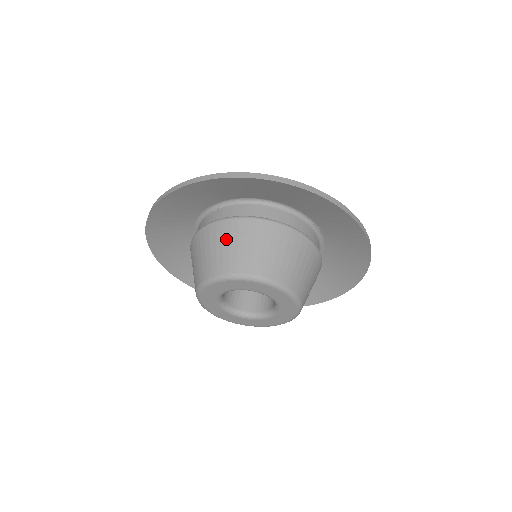
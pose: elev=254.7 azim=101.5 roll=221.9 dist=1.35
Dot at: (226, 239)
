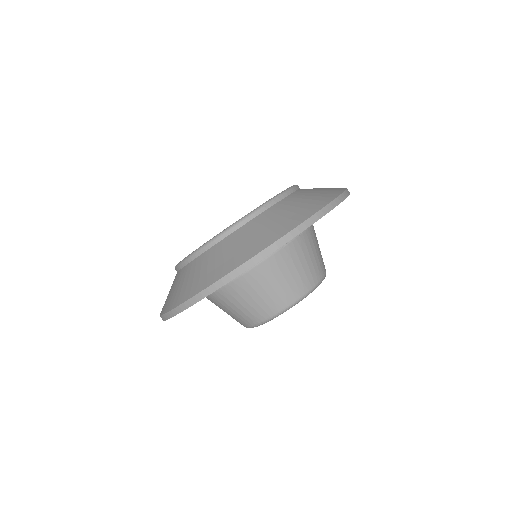
Dot at: (226, 306)
